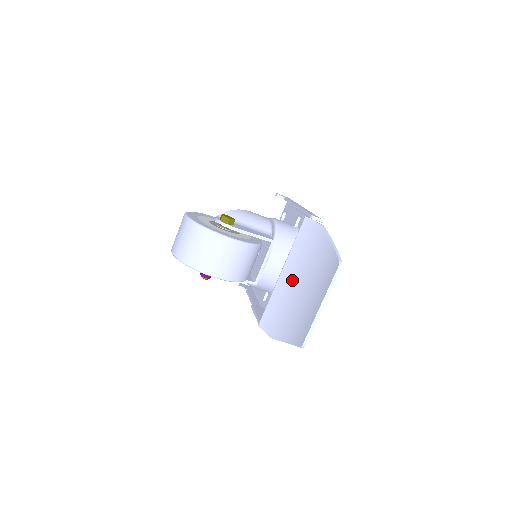
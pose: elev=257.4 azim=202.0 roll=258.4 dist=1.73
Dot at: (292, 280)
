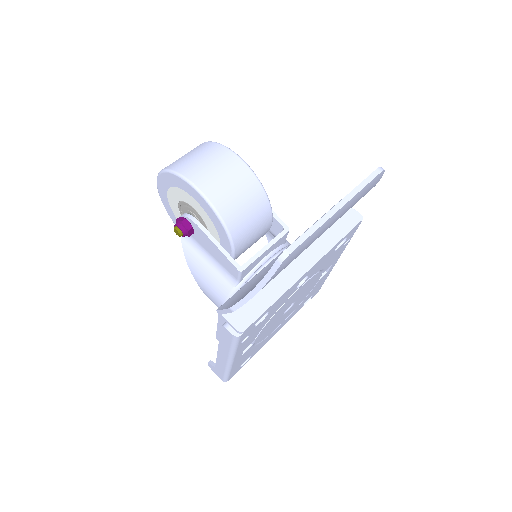
Dot at: occluded
